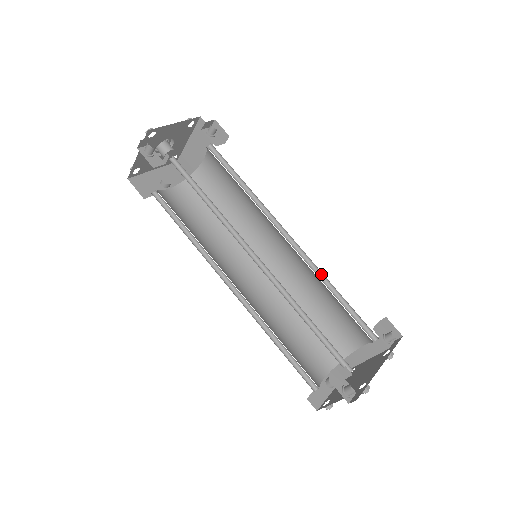
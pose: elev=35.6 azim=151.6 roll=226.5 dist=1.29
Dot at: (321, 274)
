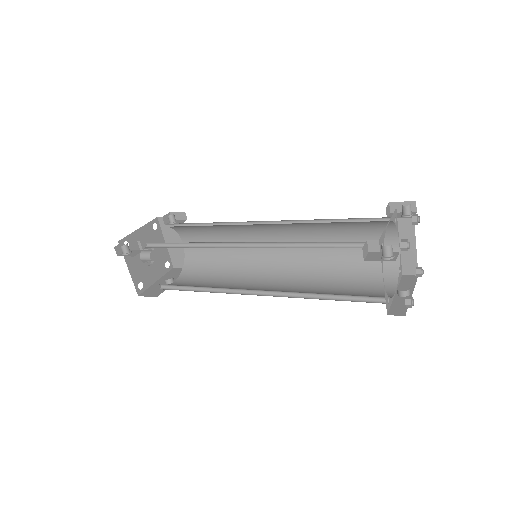
Dot at: (311, 222)
